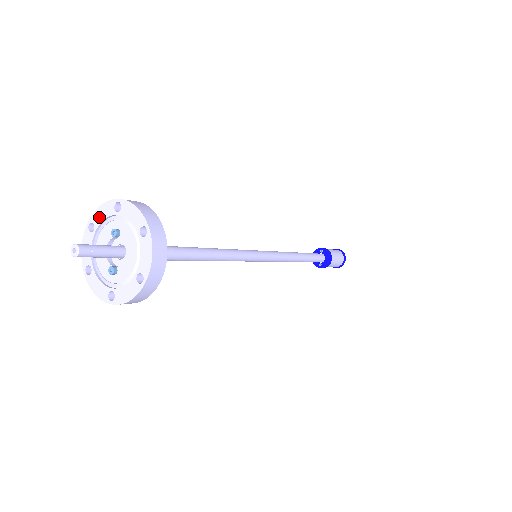
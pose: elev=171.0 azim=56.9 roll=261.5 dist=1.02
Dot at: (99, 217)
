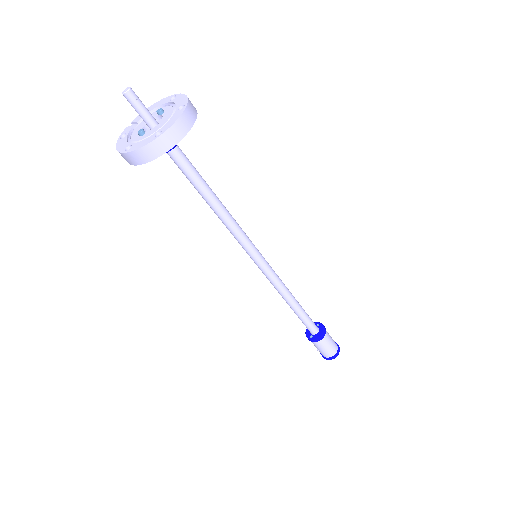
Dot at: (155, 106)
